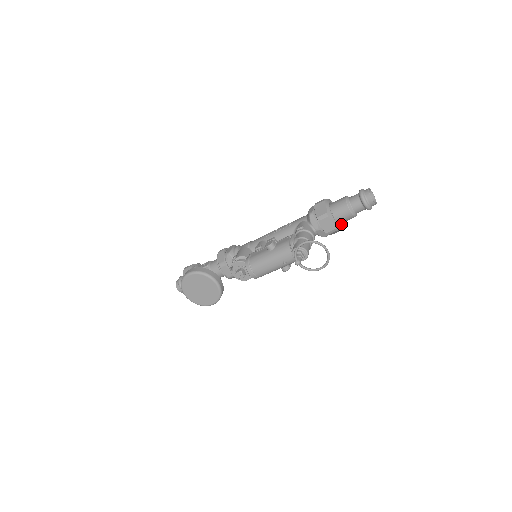
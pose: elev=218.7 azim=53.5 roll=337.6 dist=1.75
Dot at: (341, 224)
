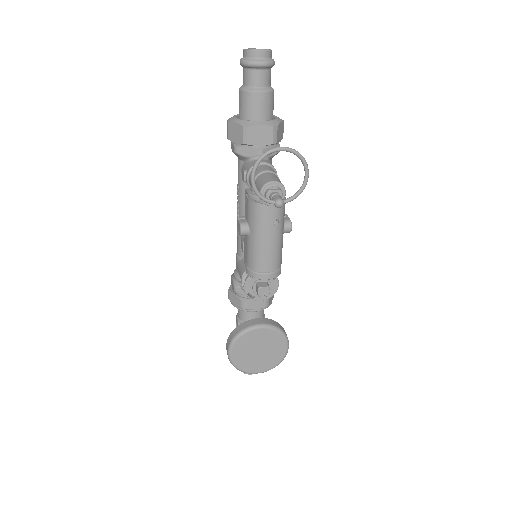
Dot at: (274, 118)
